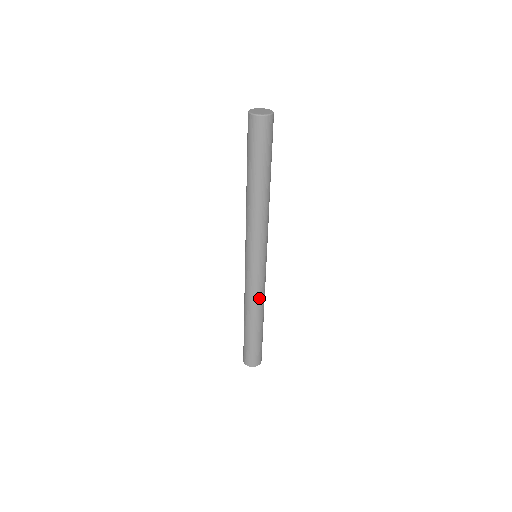
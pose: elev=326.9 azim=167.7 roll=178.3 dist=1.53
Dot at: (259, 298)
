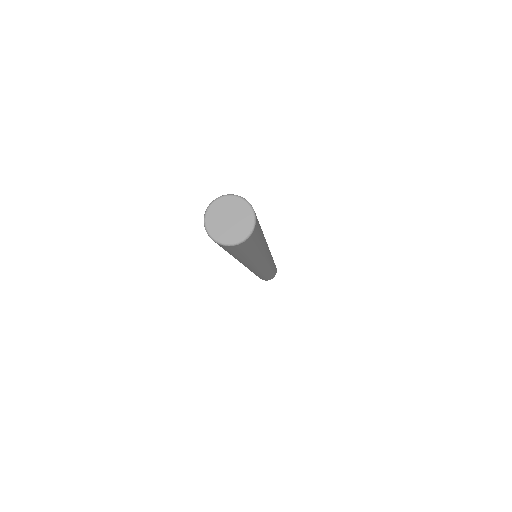
Dot at: (271, 268)
